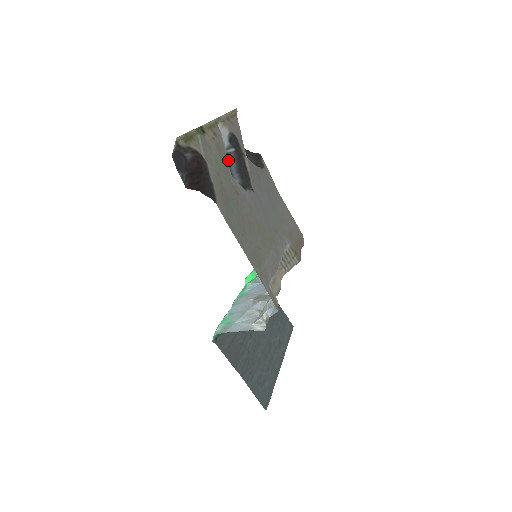
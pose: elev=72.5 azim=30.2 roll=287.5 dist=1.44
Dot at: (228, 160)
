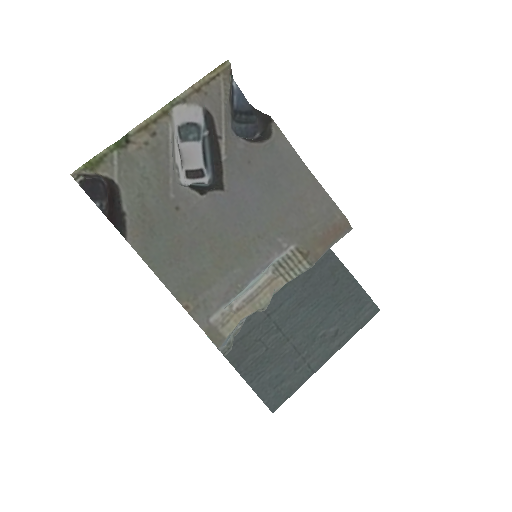
Dot at: (205, 146)
